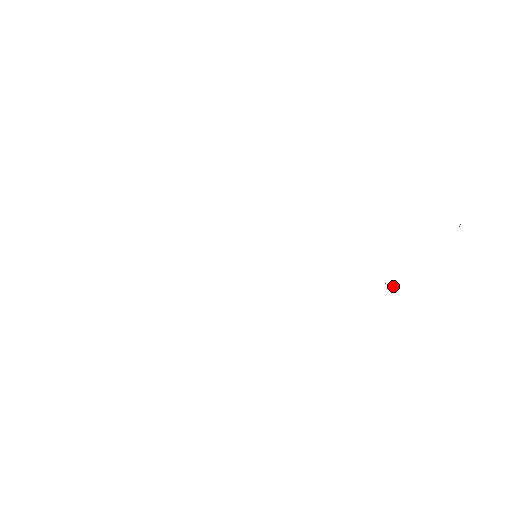
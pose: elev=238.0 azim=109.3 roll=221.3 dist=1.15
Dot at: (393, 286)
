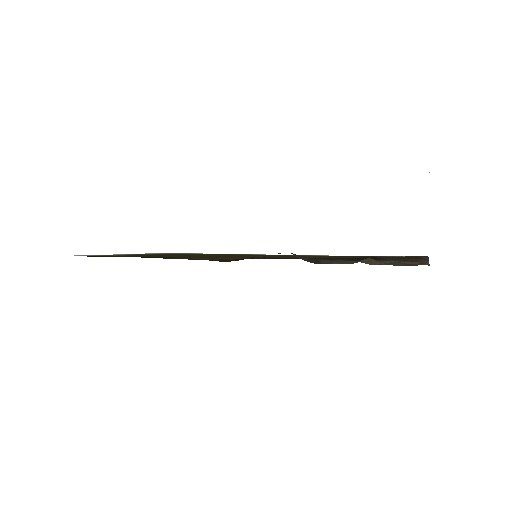
Dot at: (383, 262)
